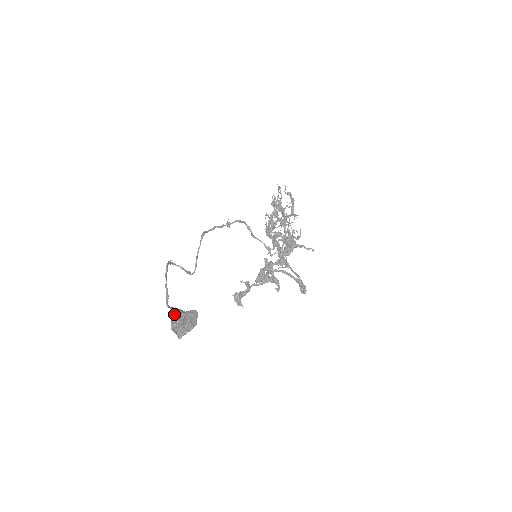
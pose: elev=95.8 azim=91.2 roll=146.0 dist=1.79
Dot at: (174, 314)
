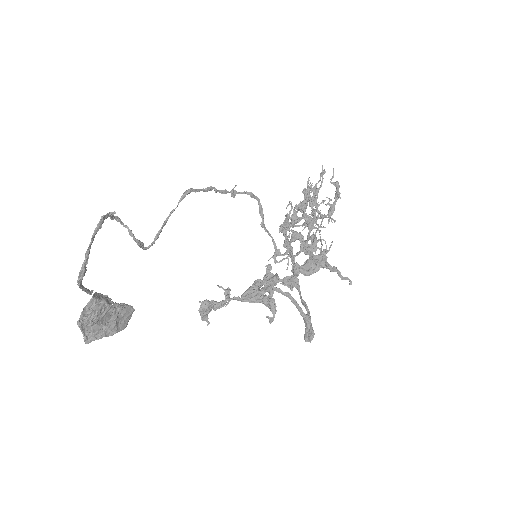
Dot at: (92, 301)
